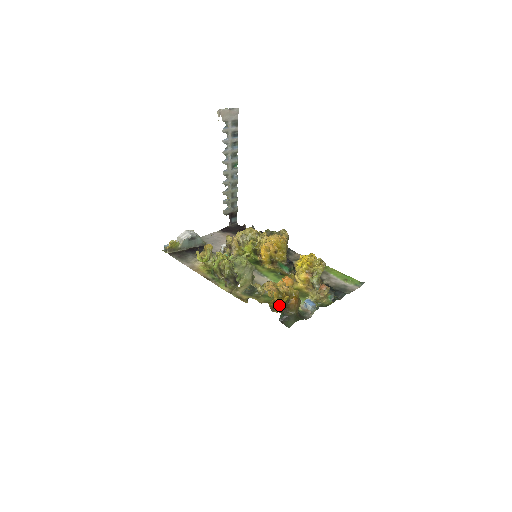
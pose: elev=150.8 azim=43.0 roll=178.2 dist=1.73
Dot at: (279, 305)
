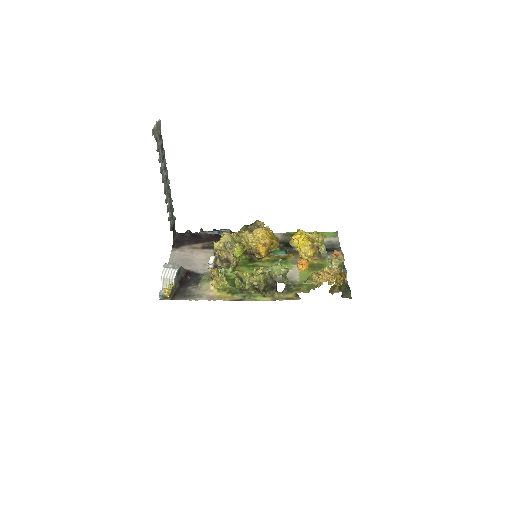
Dot at: (338, 286)
